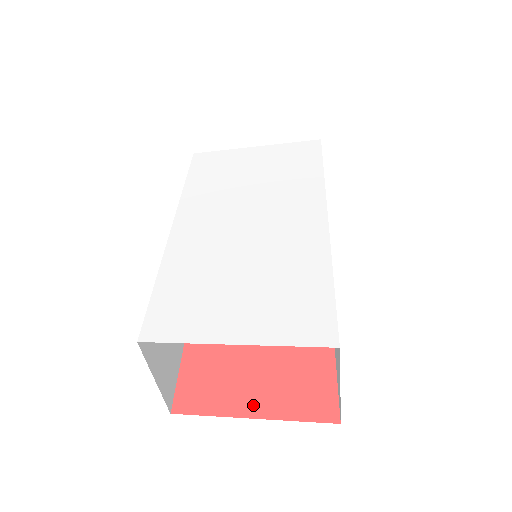
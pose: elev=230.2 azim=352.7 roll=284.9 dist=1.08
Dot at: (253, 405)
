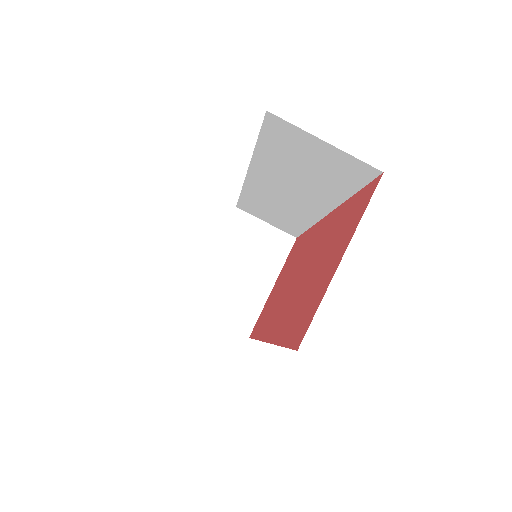
Dot at: (336, 262)
